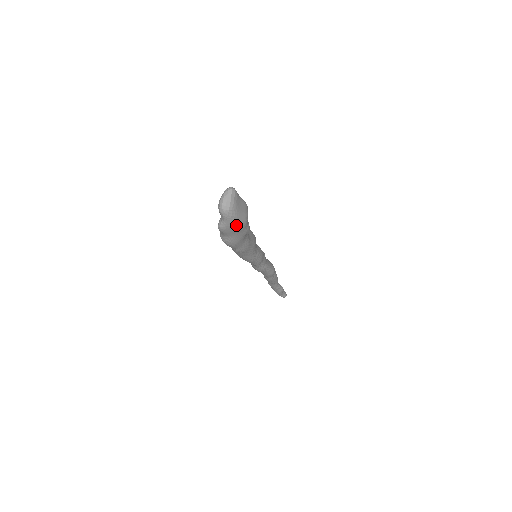
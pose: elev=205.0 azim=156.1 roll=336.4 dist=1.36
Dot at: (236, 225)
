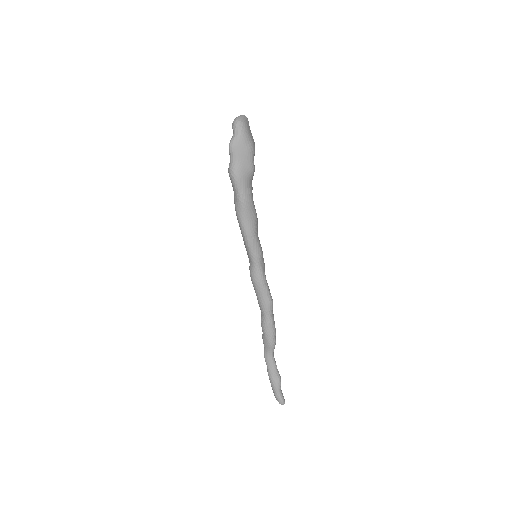
Dot at: (244, 143)
